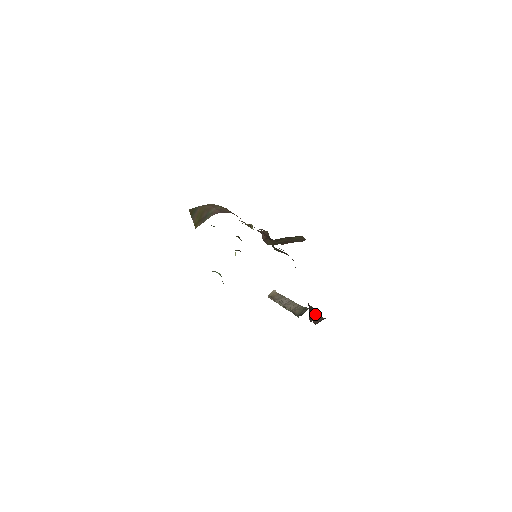
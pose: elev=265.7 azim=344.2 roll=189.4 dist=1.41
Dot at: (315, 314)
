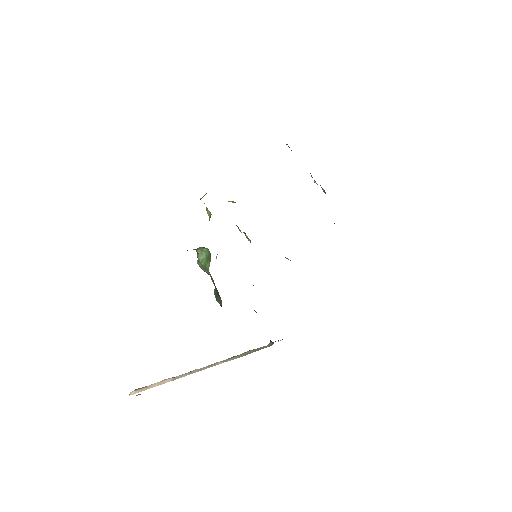
Dot at: occluded
